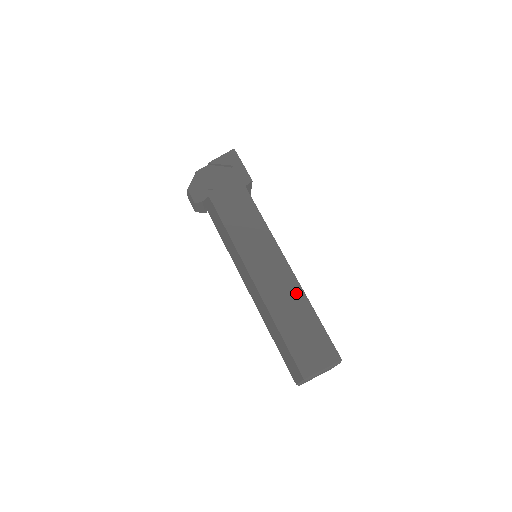
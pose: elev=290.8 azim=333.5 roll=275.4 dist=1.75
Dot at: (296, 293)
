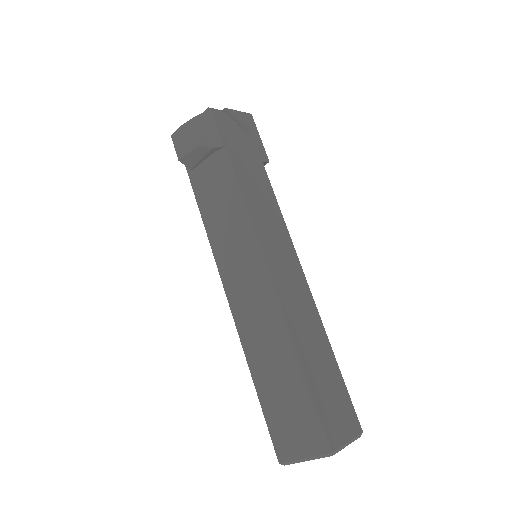
Dot at: (316, 323)
